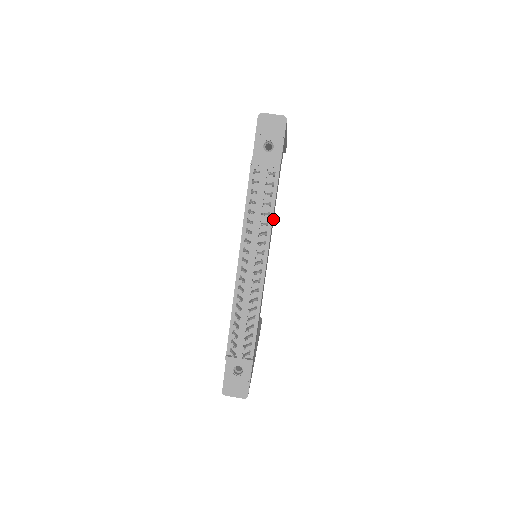
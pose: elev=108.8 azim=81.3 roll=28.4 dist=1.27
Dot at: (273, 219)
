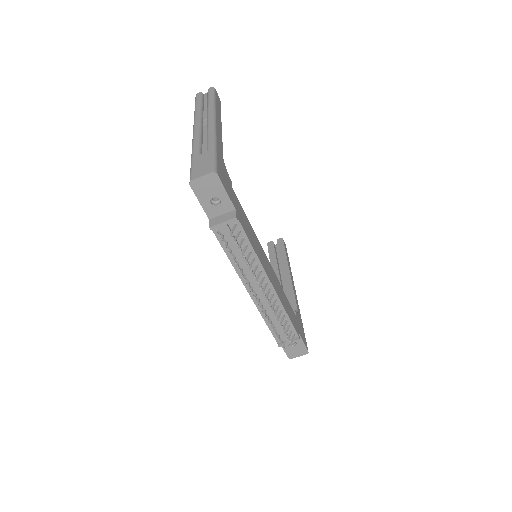
Dot at: (254, 236)
